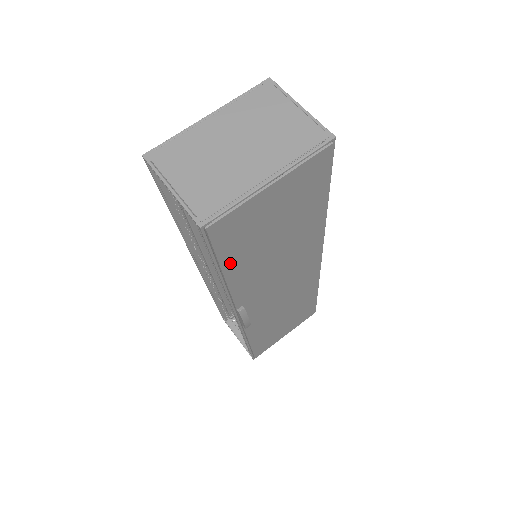
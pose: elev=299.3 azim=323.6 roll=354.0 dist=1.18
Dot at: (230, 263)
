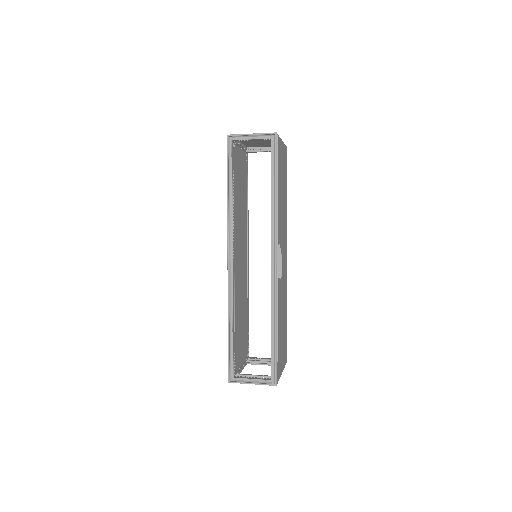
Dot at: (278, 180)
